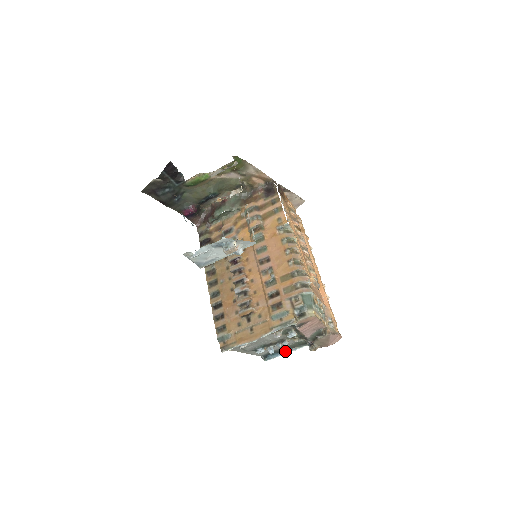
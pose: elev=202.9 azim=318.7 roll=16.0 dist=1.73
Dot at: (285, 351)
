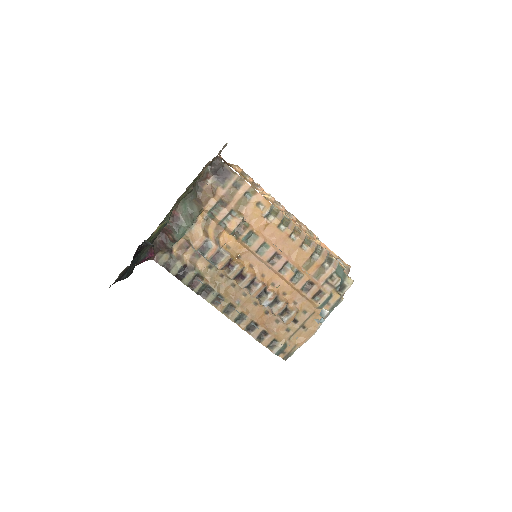
Dot at: occluded
